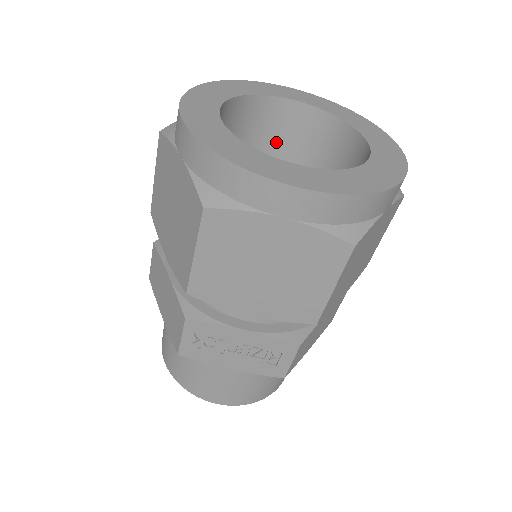
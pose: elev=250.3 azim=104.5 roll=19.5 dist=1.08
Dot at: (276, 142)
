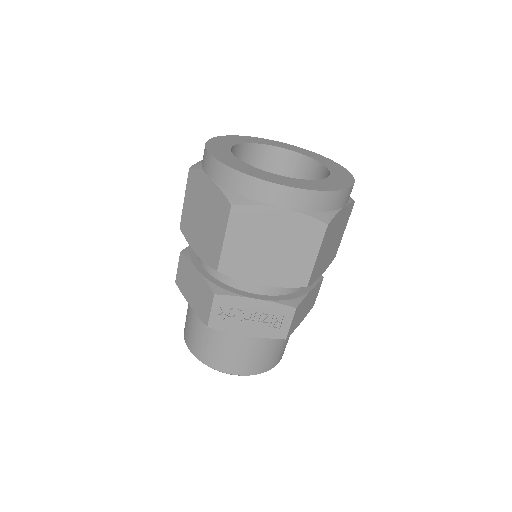
Dot at: occluded
